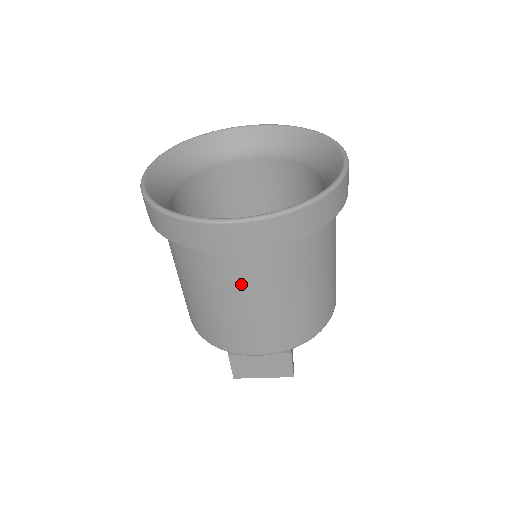
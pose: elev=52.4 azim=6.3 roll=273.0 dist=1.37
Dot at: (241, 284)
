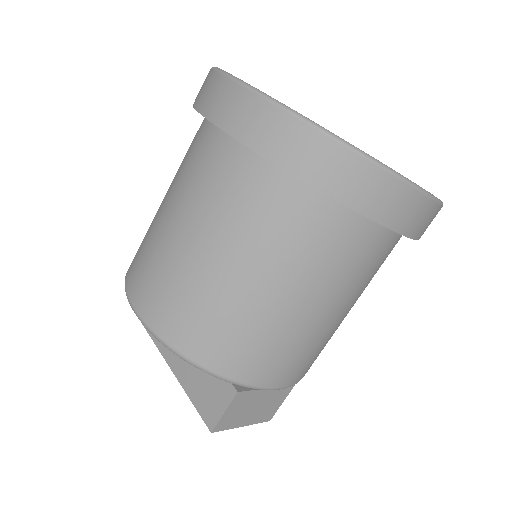
Dot at: (350, 281)
